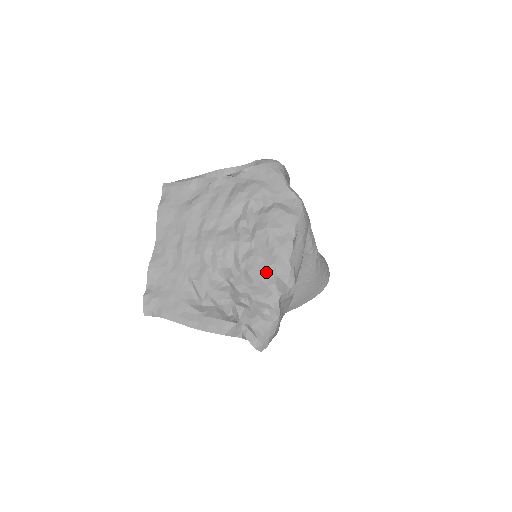
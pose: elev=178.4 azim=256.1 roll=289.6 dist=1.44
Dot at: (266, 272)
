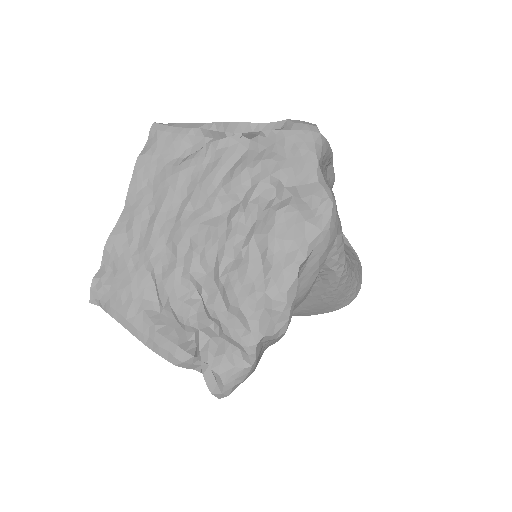
Dot at: (250, 300)
